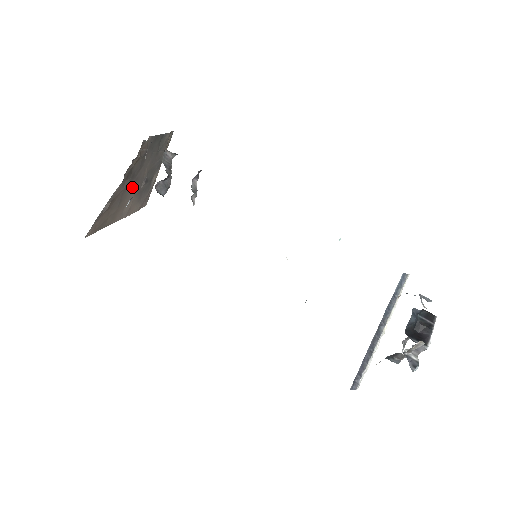
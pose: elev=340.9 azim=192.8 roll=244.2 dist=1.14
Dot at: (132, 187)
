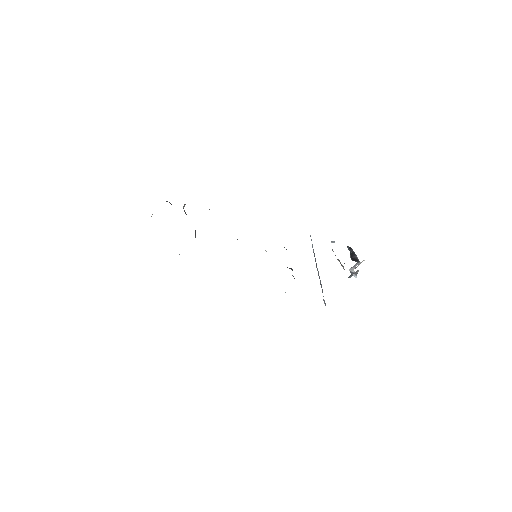
Dot at: occluded
